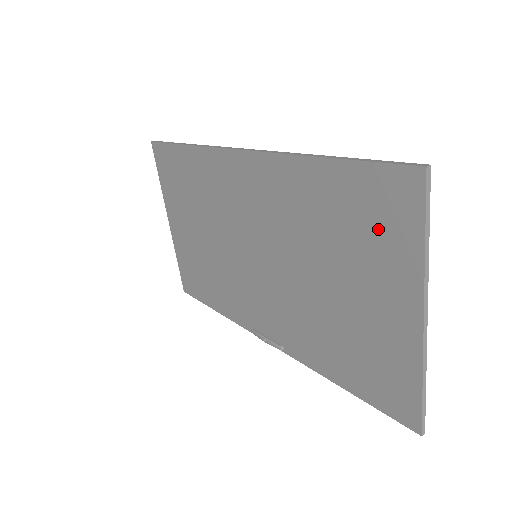
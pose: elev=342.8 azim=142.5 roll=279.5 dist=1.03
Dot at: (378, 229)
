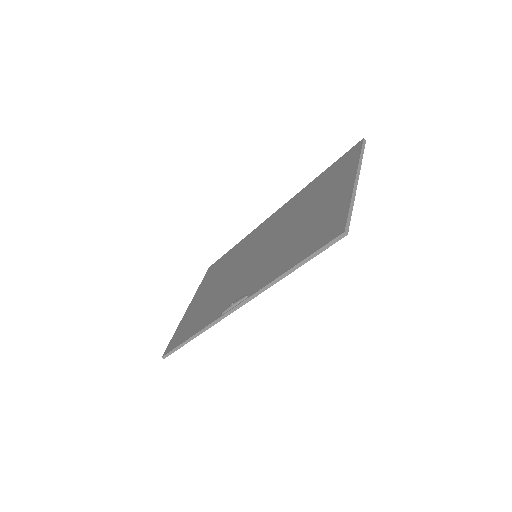
Dot at: (339, 171)
